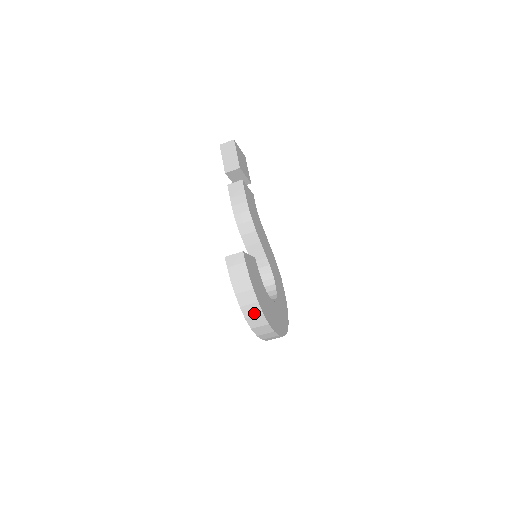
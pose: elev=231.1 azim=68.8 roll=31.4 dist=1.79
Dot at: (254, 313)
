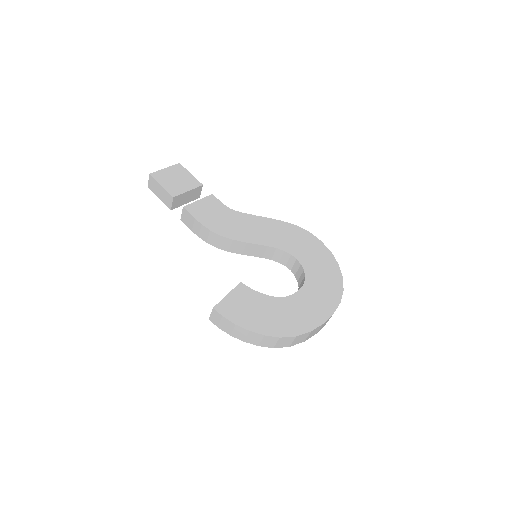
Dot at: (273, 342)
